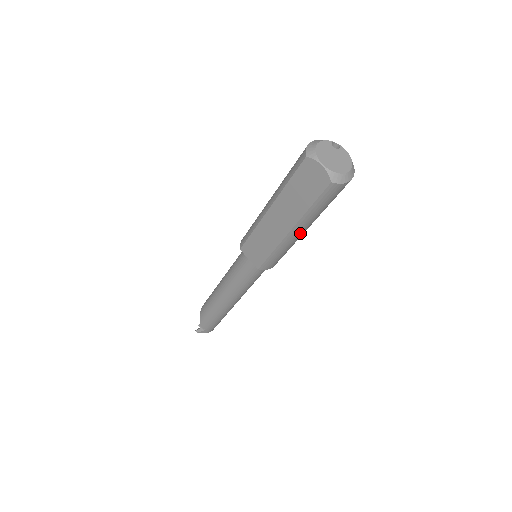
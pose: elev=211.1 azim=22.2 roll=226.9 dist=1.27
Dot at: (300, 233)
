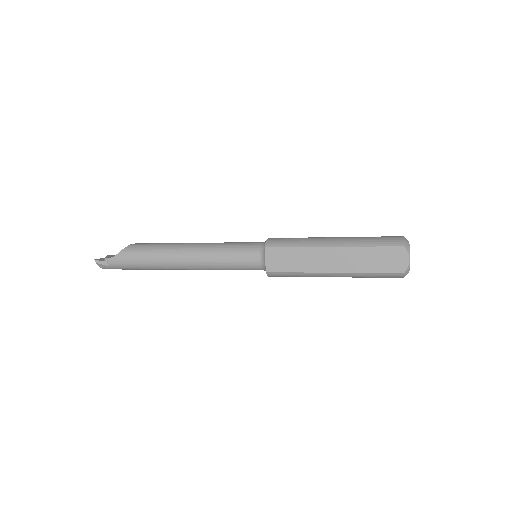
Dot at: occluded
